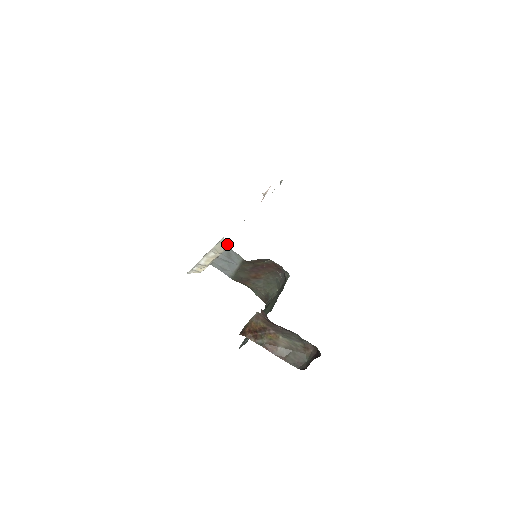
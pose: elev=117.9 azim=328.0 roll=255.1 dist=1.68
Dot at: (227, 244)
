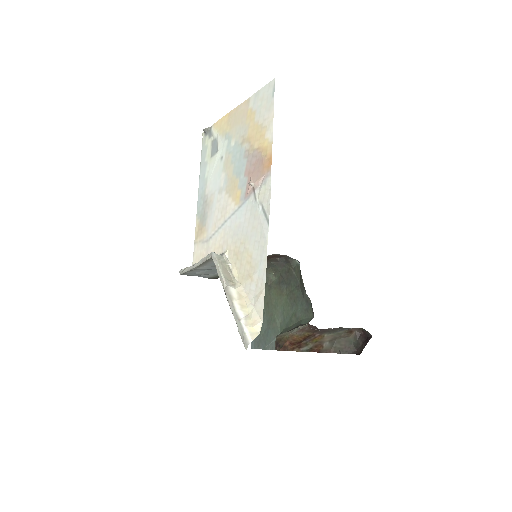
Dot at: (224, 260)
